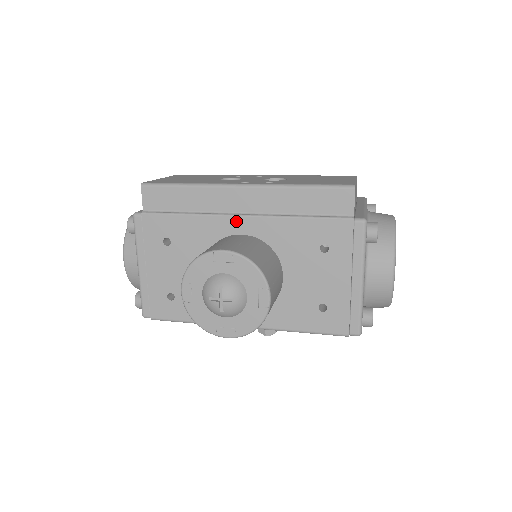
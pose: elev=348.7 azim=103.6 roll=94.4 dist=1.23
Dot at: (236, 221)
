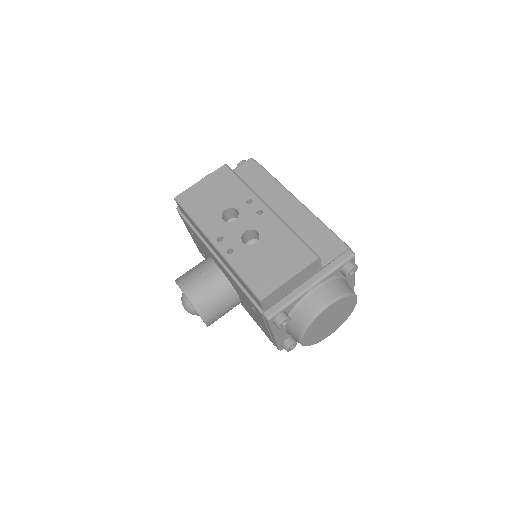
Dot at: (215, 258)
